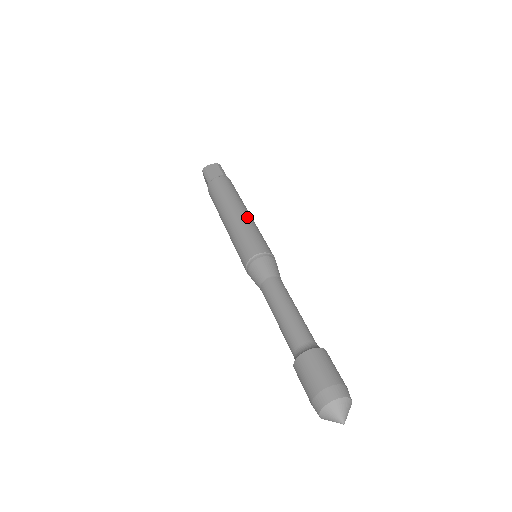
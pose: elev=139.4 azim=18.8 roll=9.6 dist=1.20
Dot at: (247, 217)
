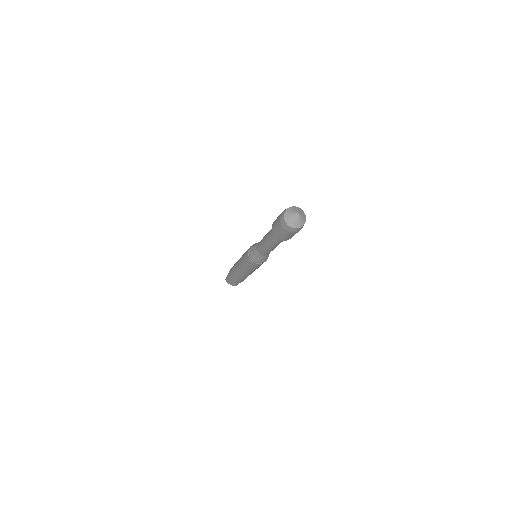
Dot at: occluded
